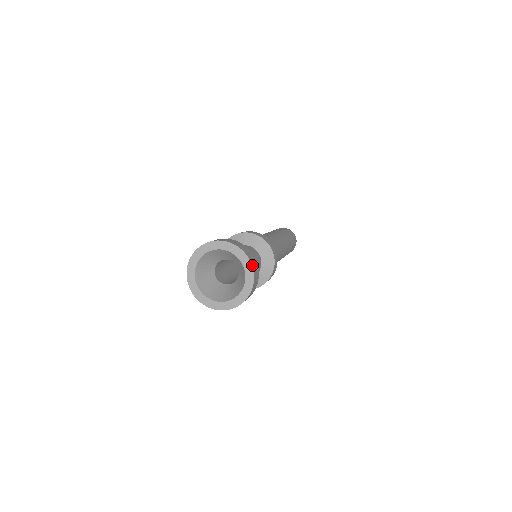
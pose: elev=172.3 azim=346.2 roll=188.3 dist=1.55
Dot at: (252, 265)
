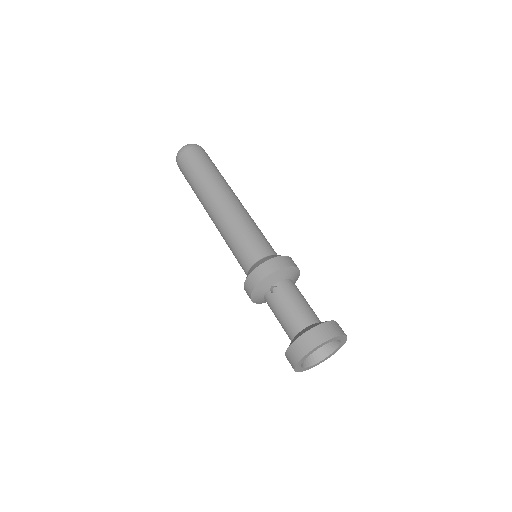
Dot at: (343, 334)
